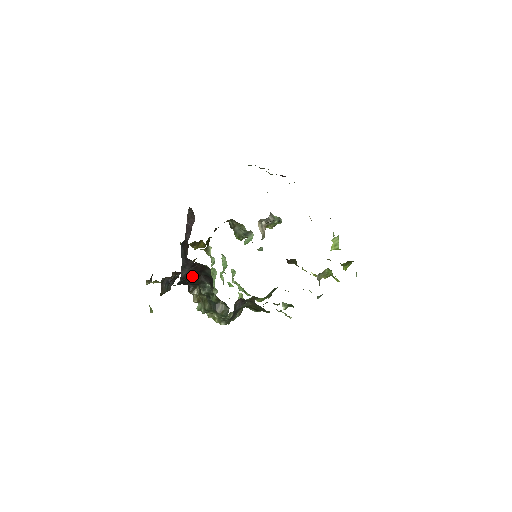
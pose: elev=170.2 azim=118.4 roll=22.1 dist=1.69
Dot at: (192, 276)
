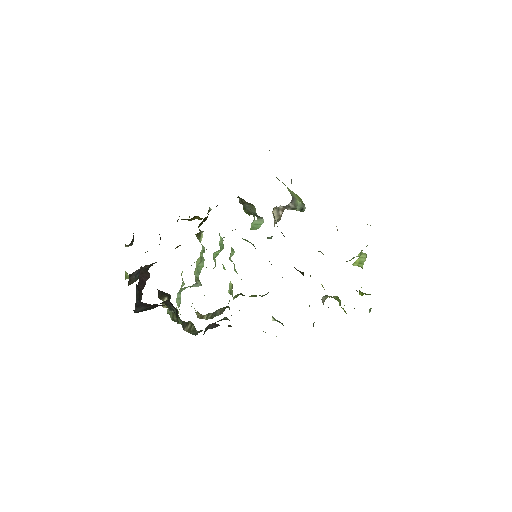
Dot at: (152, 308)
